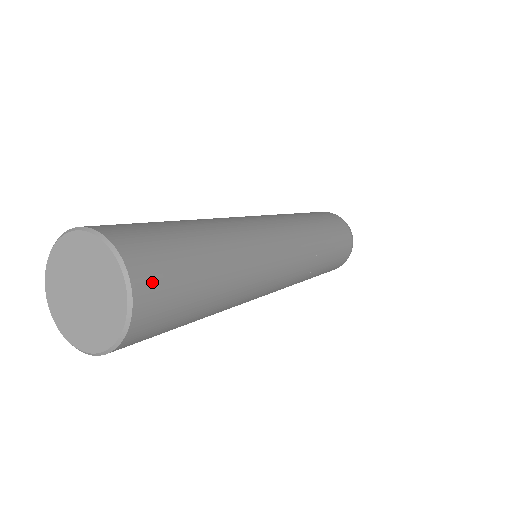
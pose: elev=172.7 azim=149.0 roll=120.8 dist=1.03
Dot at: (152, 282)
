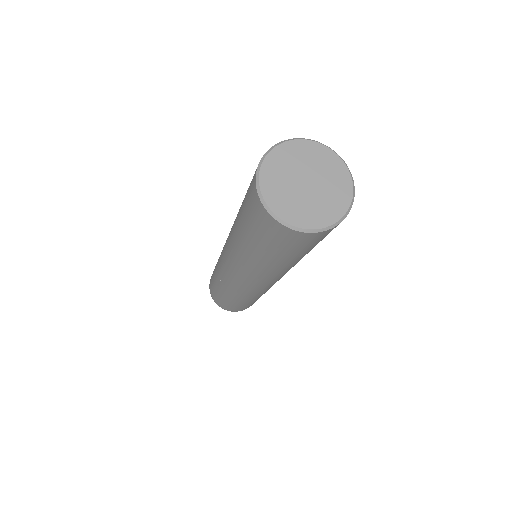
Dot at: occluded
